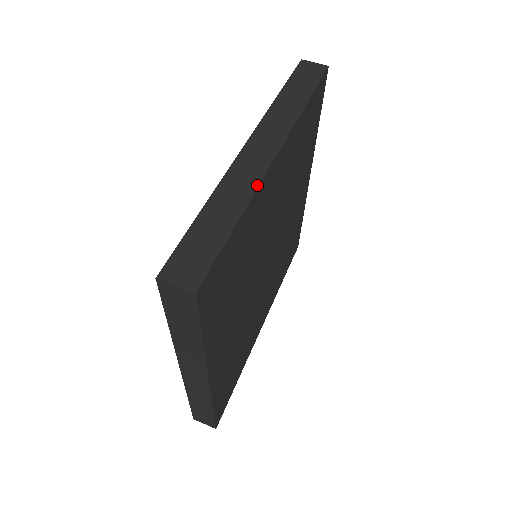
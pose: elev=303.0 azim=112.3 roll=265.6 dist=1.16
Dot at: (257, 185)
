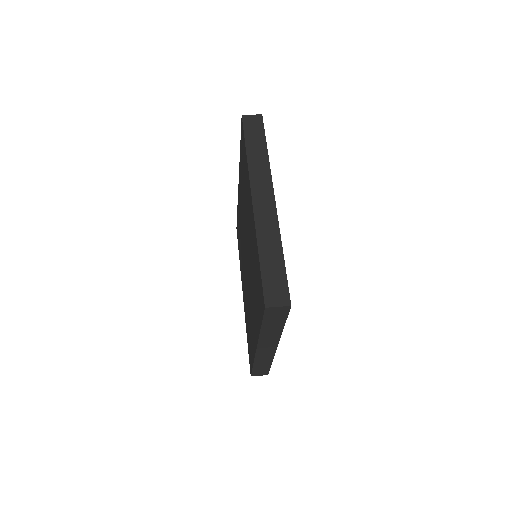
Dot at: (278, 225)
